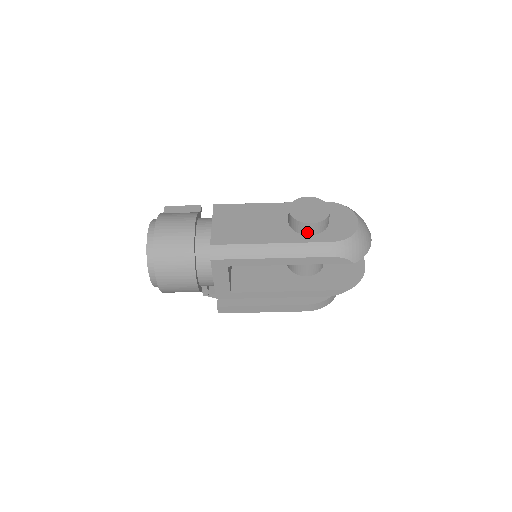
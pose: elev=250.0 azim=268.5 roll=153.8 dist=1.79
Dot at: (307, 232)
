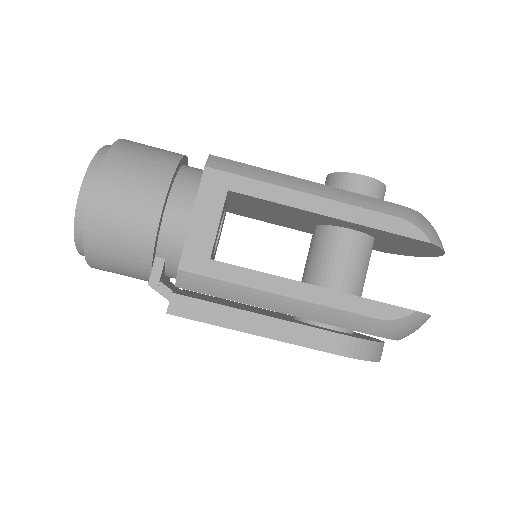
Dot at: (356, 192)
